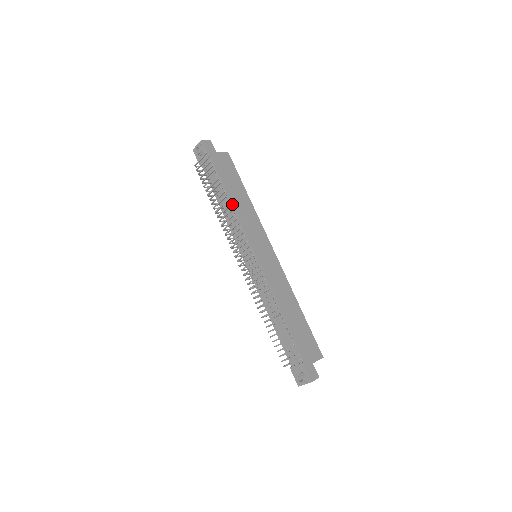
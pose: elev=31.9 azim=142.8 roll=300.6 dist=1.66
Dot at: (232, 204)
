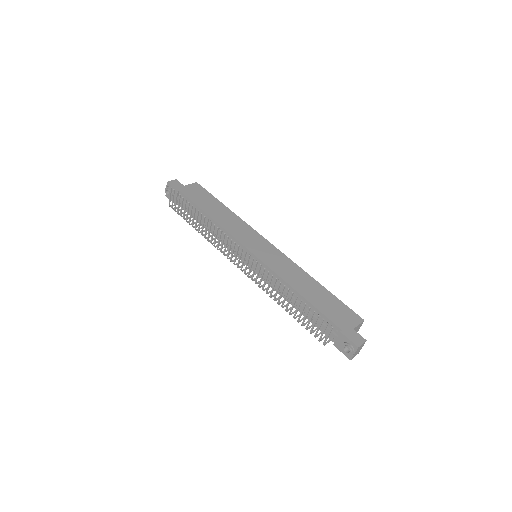
Dot at: (213, 220)
